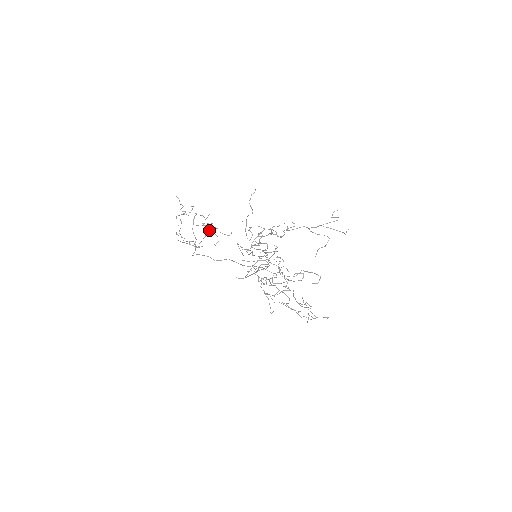
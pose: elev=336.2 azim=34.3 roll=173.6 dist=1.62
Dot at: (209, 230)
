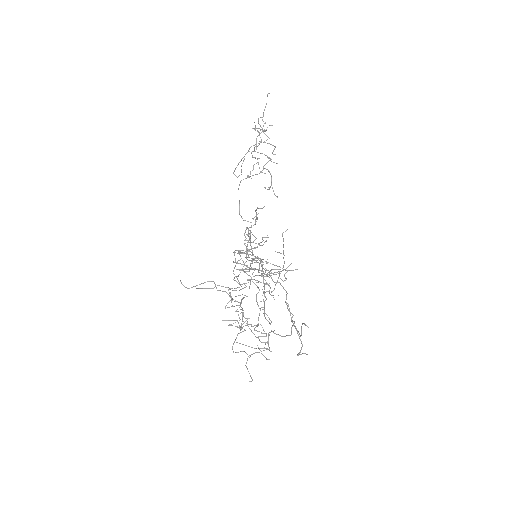
Dot at: (267, 169)
